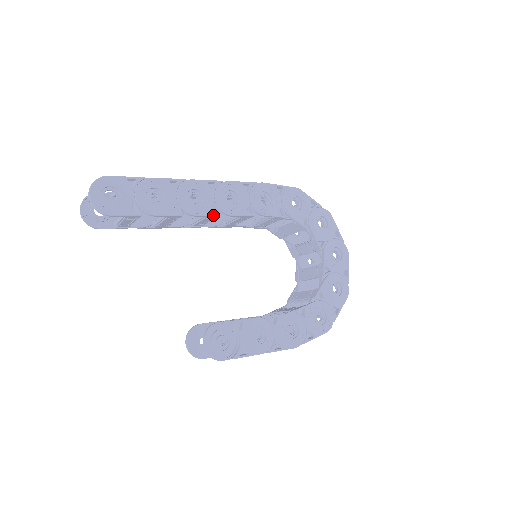
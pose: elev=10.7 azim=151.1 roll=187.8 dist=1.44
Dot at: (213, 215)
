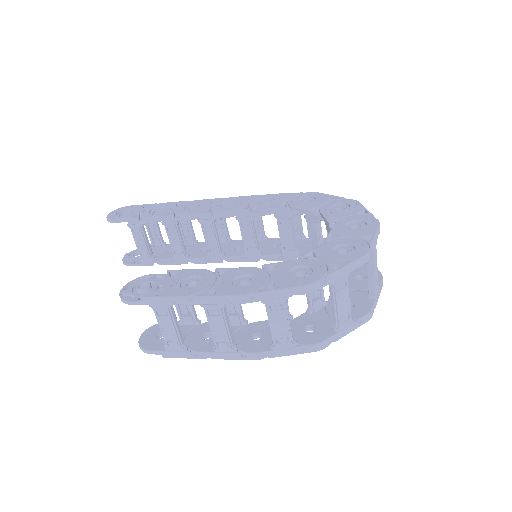
Dot at: (202, 213)
